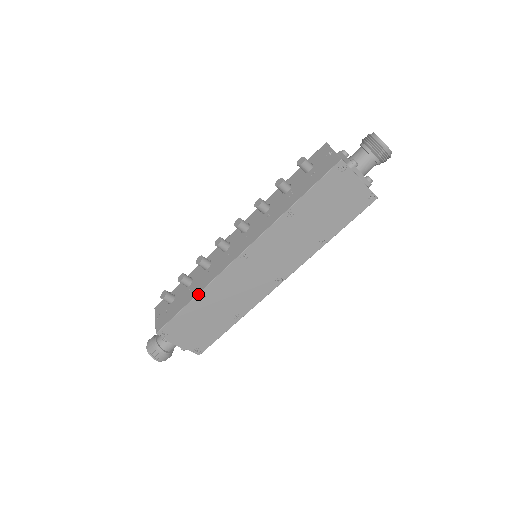
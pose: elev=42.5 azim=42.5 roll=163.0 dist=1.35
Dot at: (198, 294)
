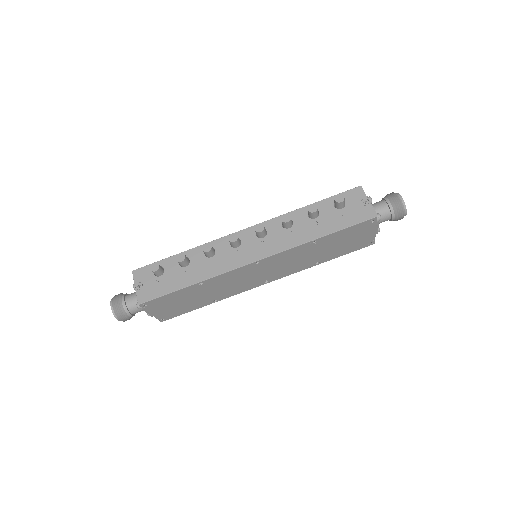
Dot at: (199, 282)
